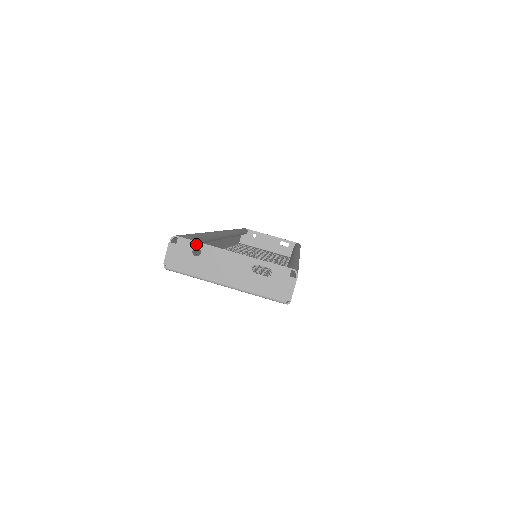
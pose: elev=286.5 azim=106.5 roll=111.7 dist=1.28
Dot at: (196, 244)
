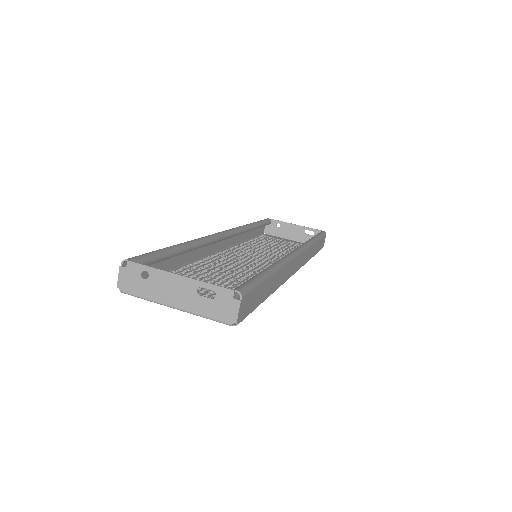
Dot at: (143, 267)
